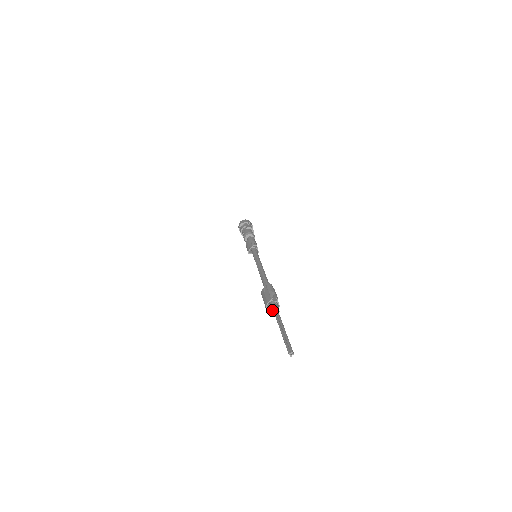
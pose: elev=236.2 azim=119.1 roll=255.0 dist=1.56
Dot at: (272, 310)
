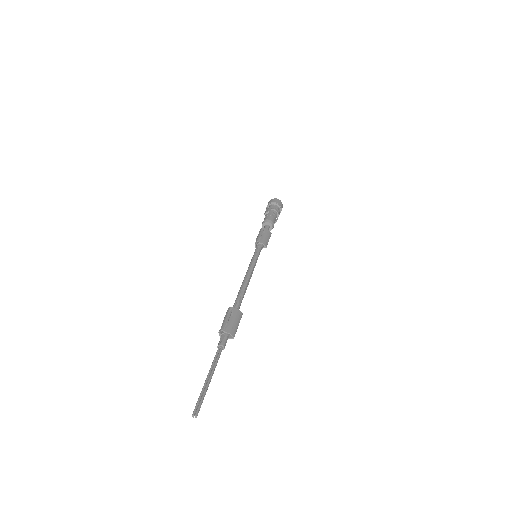
Dot at: occluded
